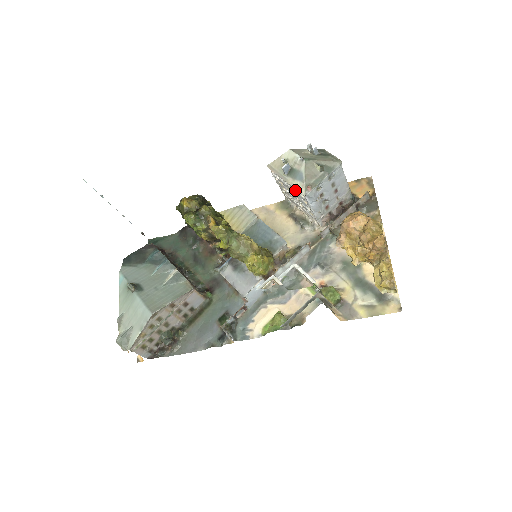
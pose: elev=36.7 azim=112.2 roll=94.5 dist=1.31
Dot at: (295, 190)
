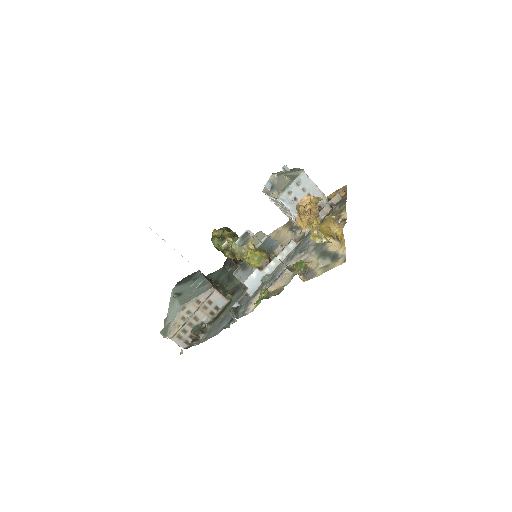
Dot at: (277, 200)
